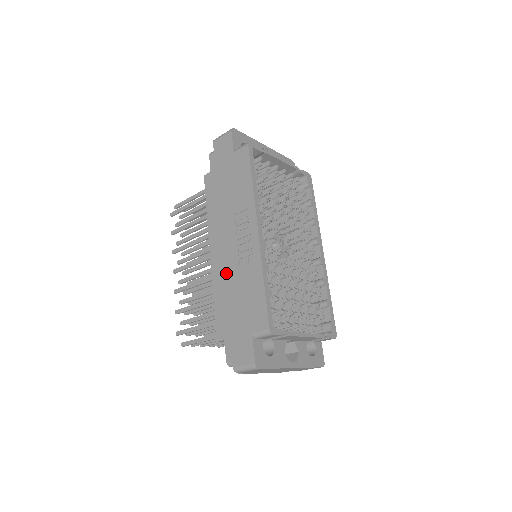
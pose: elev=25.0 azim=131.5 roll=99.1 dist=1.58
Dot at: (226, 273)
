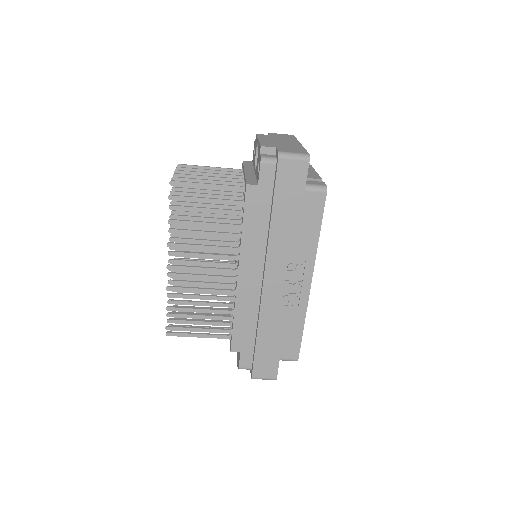
Dot at: (263, 307)
